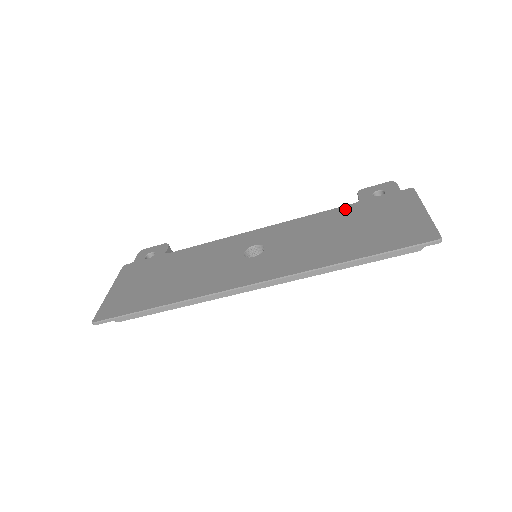
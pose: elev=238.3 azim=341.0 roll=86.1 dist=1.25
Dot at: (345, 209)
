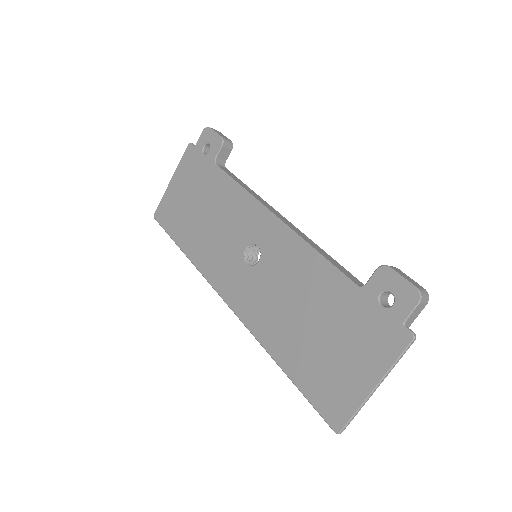
Dot at: (341, 286)
